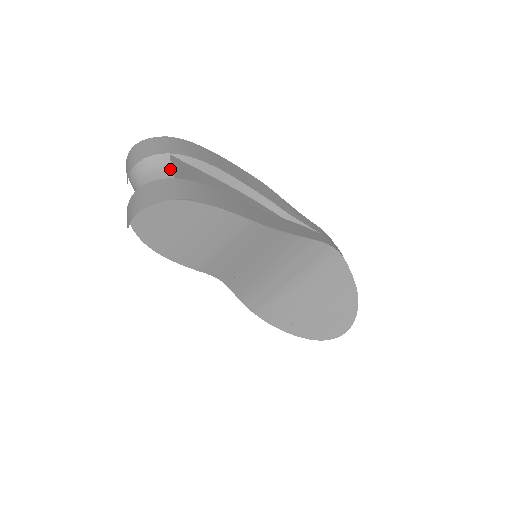
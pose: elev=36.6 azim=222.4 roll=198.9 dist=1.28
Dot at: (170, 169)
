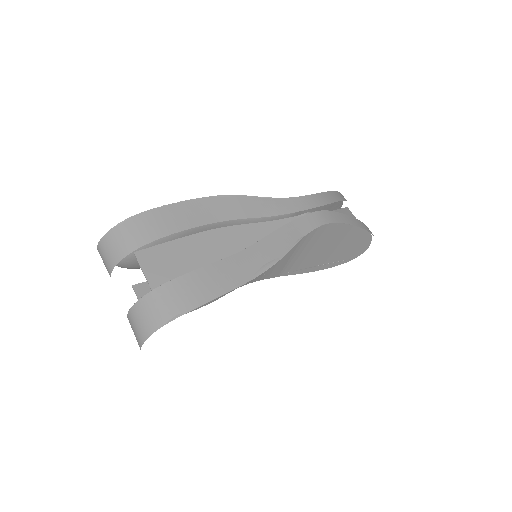
Dot at: (140, 249)
